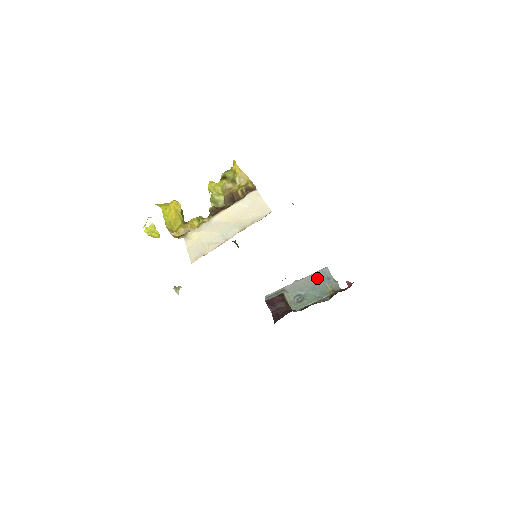
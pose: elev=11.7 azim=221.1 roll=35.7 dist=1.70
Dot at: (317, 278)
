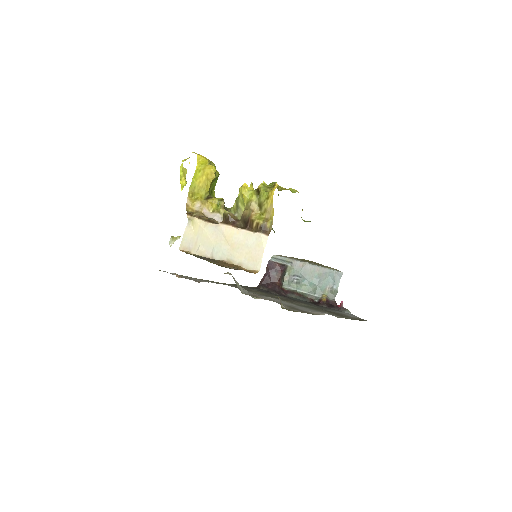
Dot at: (326, 275)
